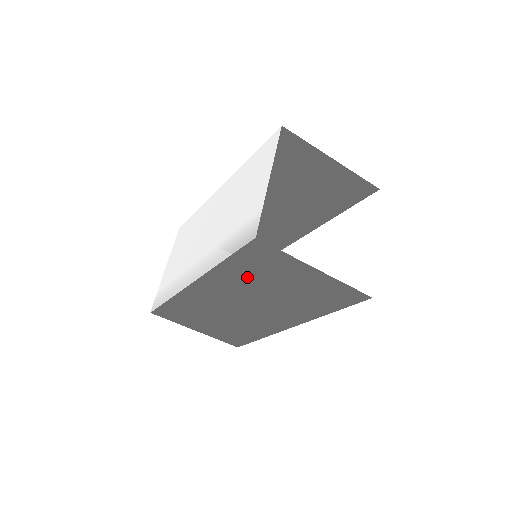
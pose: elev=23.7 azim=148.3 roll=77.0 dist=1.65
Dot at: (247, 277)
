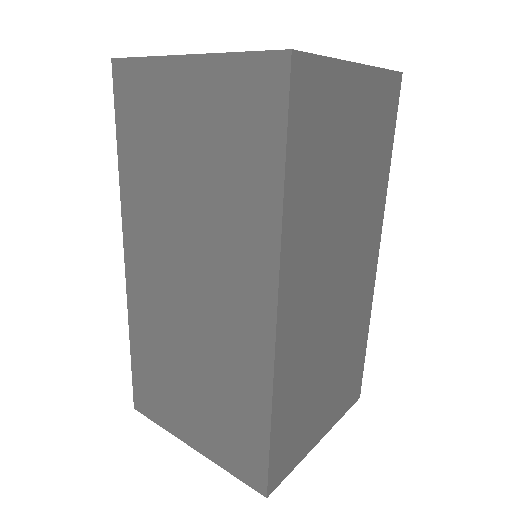
Dot at: (150, 174)
